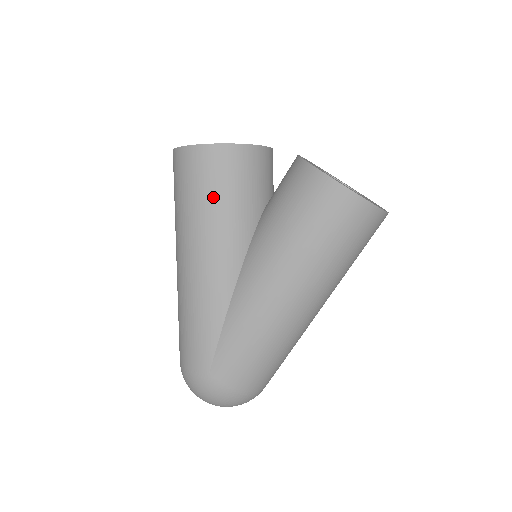
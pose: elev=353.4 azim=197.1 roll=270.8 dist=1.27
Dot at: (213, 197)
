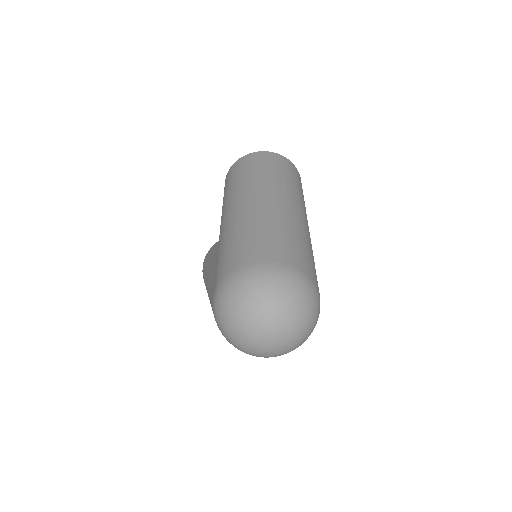
Dot at: (207, 261)
